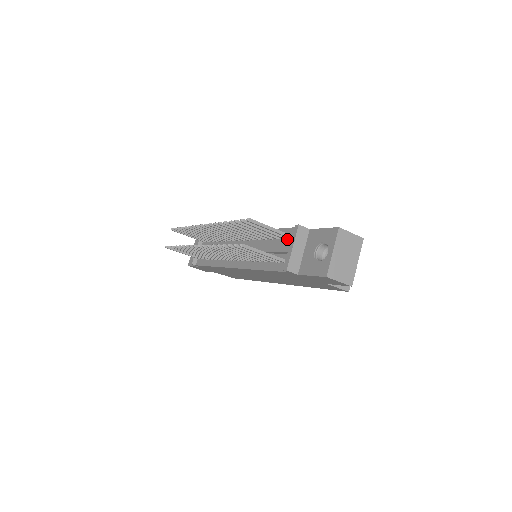
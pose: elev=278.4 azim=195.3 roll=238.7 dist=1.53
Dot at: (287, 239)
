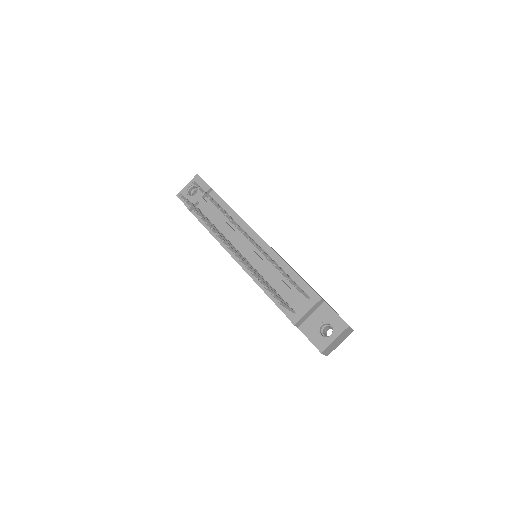
Dot at: occluded
